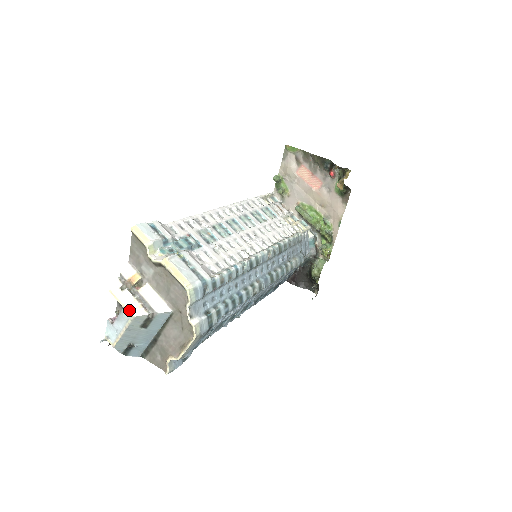
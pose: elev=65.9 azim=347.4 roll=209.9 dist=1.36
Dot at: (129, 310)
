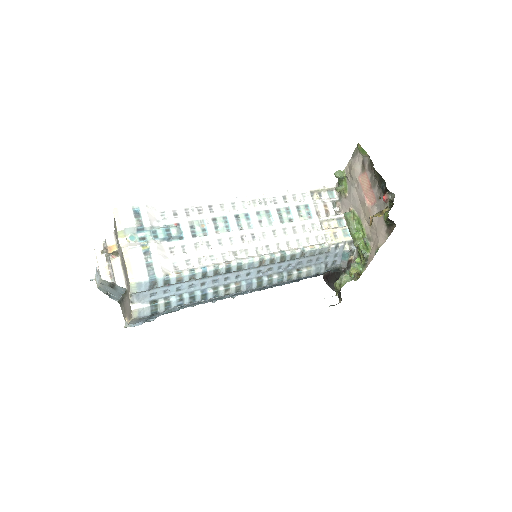
Dot at: (100, 272)
